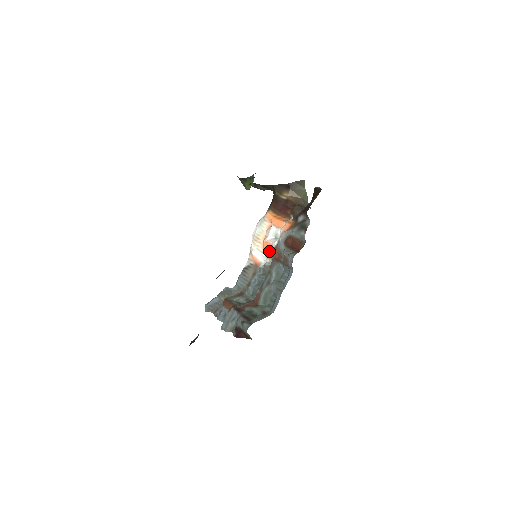
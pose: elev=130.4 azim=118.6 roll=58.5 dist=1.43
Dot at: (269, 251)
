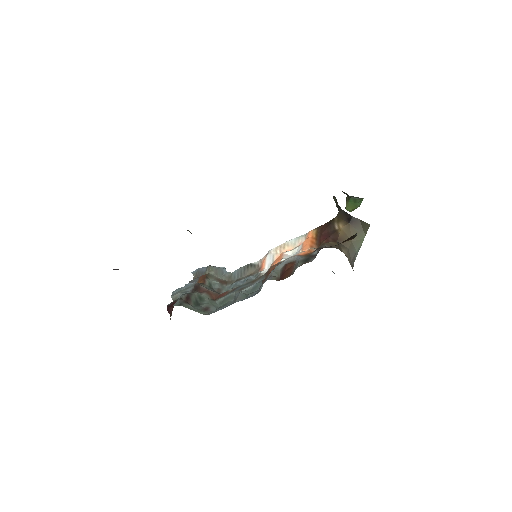
Dot at: (274, 263)
